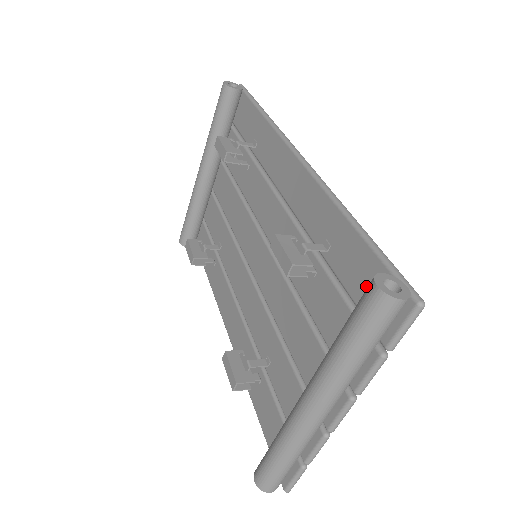
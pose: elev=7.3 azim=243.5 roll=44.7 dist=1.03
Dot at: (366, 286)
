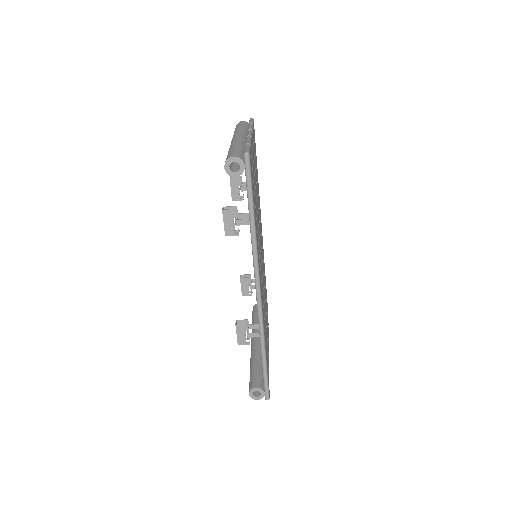
Dot at: occluded
